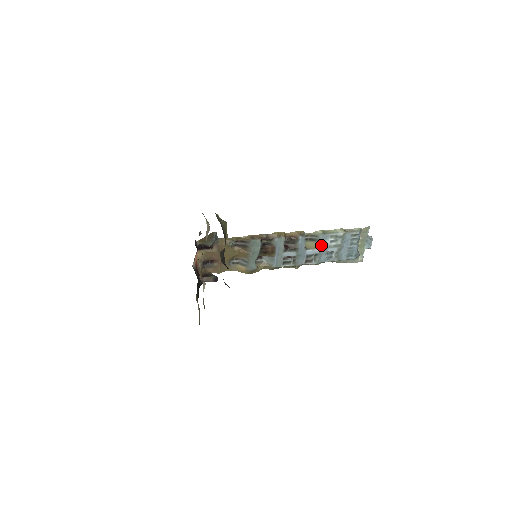
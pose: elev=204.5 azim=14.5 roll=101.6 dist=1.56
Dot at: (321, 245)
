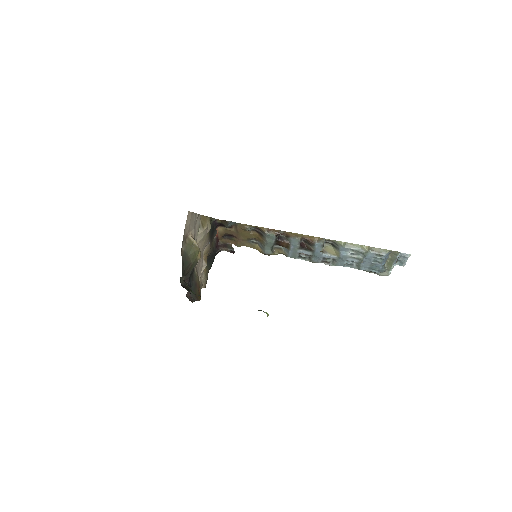
Dot at: (340, 254)
